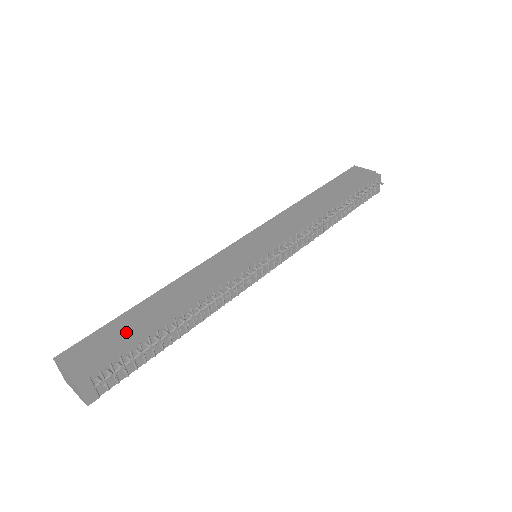
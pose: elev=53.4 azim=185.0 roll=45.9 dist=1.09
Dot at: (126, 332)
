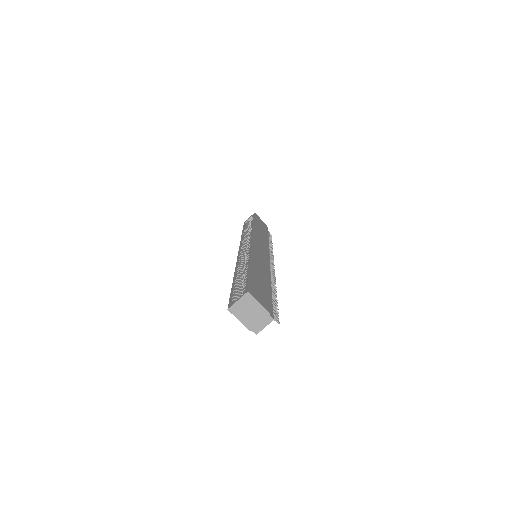
Dot at: (263, 287)
